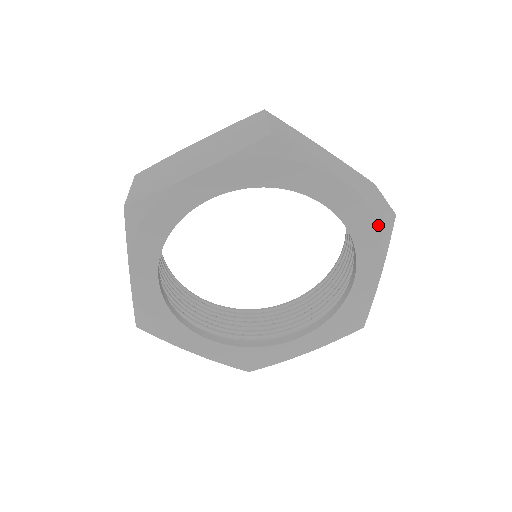
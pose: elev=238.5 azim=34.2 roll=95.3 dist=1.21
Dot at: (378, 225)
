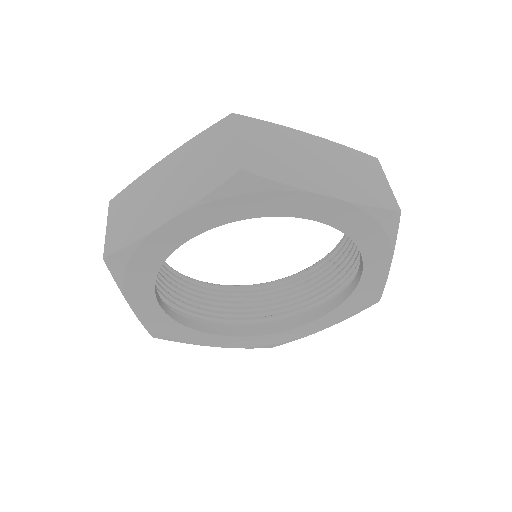
Dot at: (381, 226)
